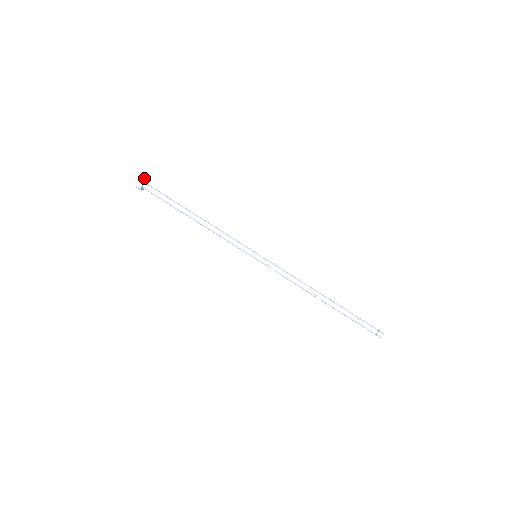
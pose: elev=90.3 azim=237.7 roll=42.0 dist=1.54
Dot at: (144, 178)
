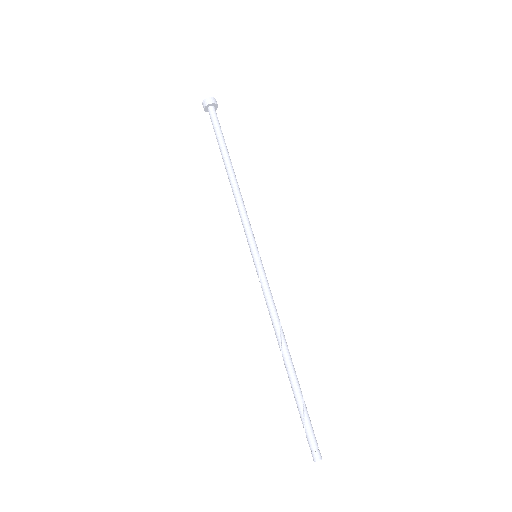
Dot at: (215, 100)
